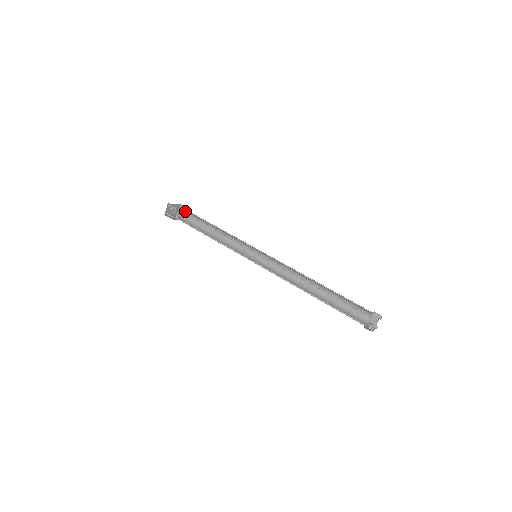
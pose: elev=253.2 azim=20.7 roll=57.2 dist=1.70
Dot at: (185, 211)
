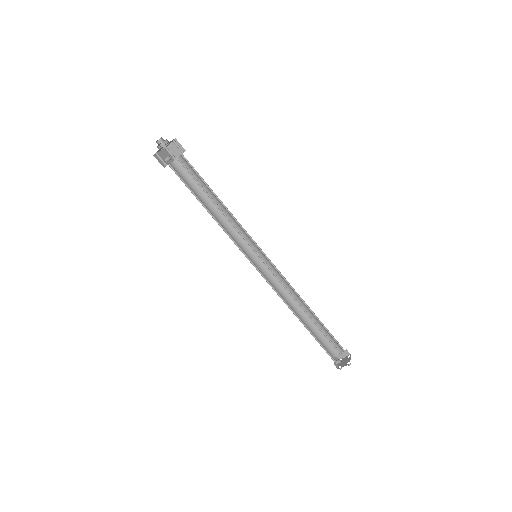
Dot at: (181, 155)
